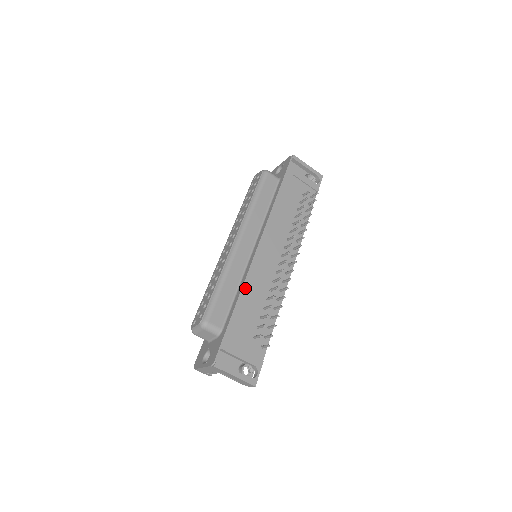
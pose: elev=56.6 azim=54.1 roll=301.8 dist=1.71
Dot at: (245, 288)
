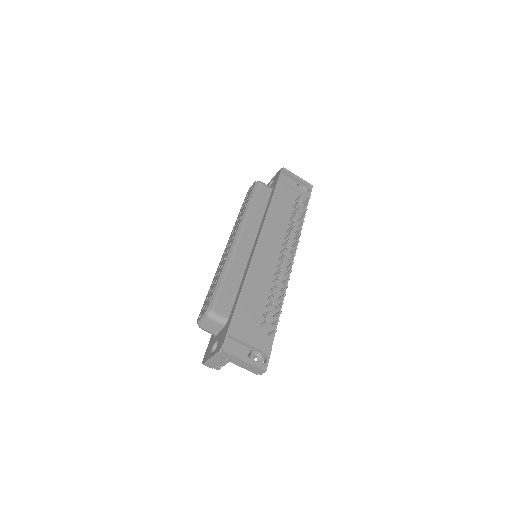
Dot at: (248, 279)
